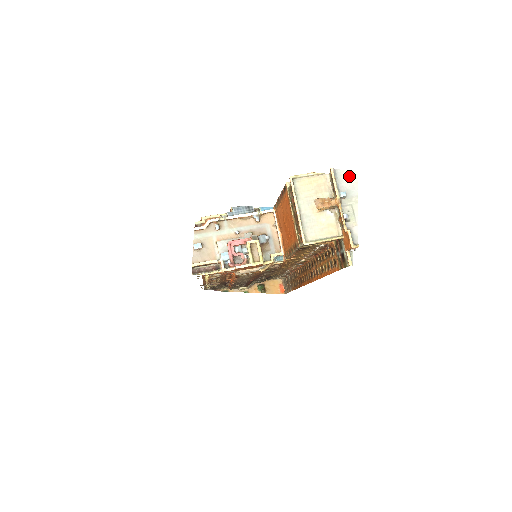
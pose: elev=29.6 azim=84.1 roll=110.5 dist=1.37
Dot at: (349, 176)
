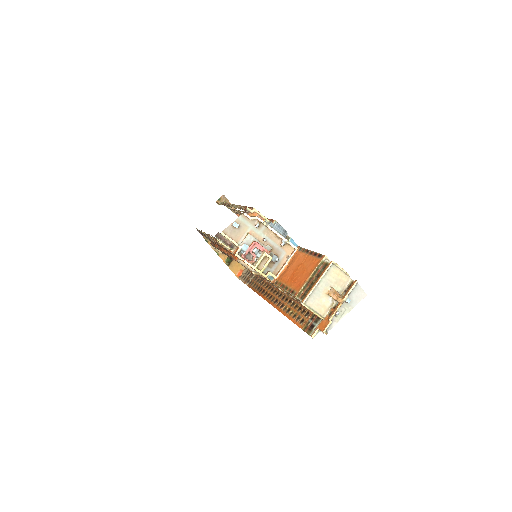
Dot at: (360, 293)
